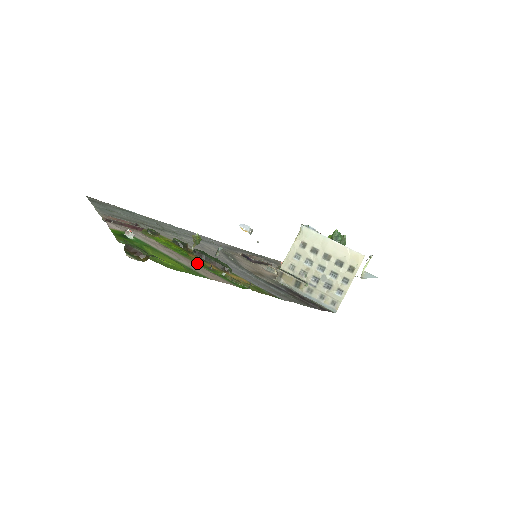
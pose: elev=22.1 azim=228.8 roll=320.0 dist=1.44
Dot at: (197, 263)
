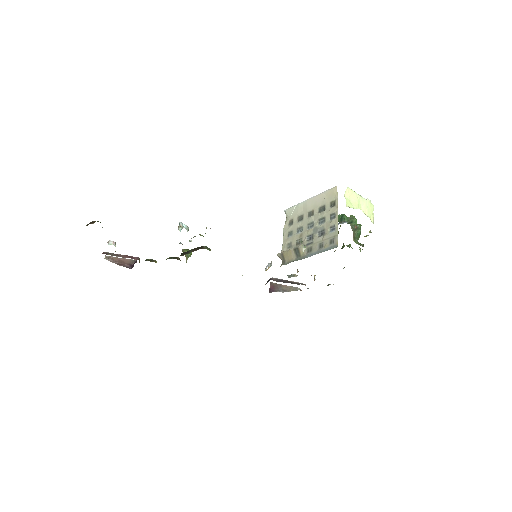
Dot at: occluded
